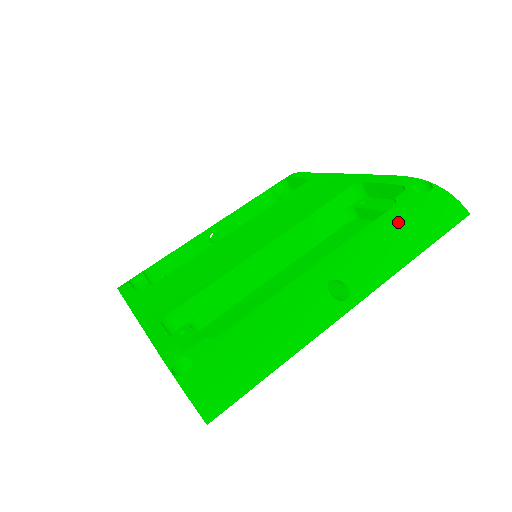
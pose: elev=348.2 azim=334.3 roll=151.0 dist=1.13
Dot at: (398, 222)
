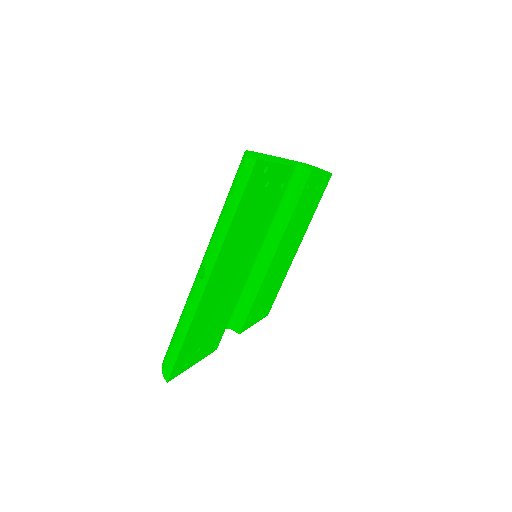
Dot at: (226, 201)
